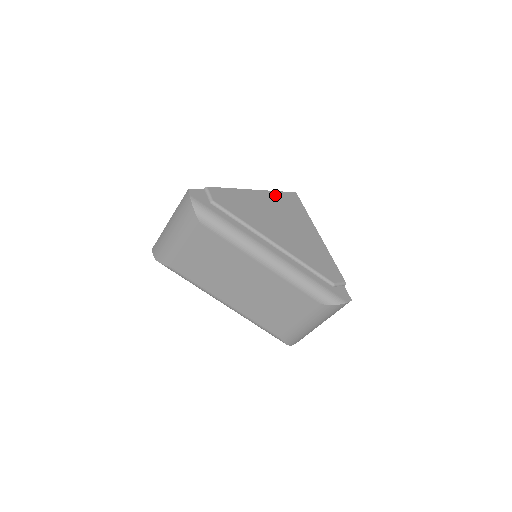
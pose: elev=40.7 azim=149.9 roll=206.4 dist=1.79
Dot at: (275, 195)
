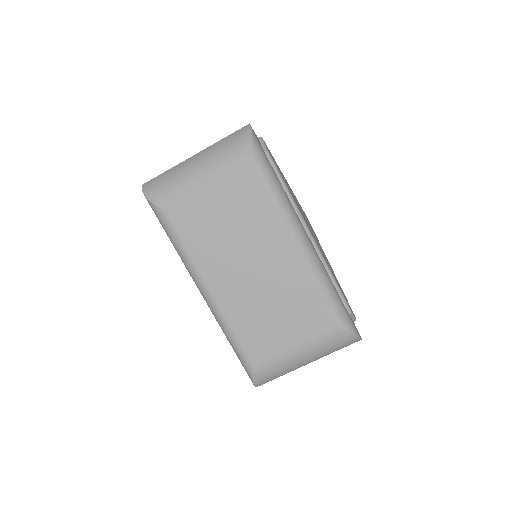
Dot at: (298, 202)
